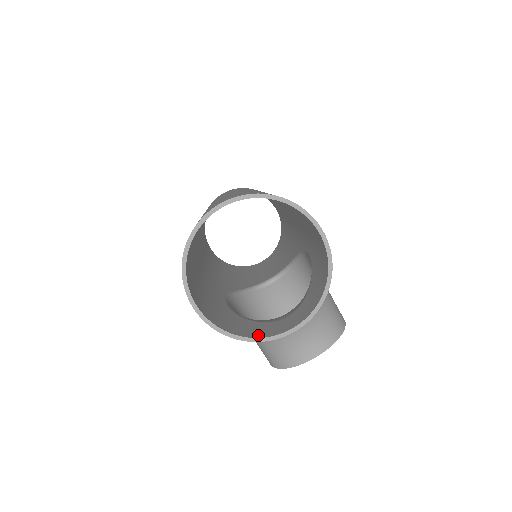
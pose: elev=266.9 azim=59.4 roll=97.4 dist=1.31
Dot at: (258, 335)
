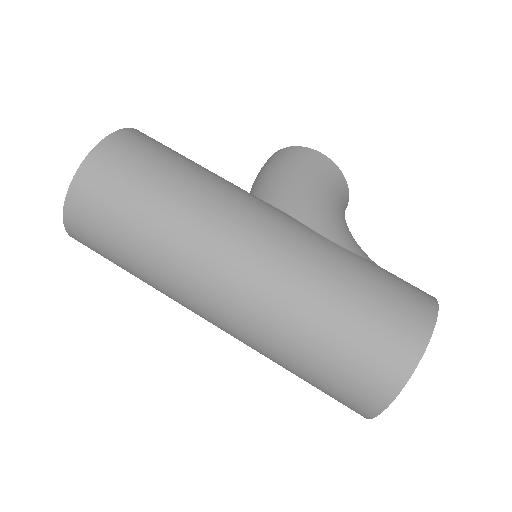
Dot at: occluded
